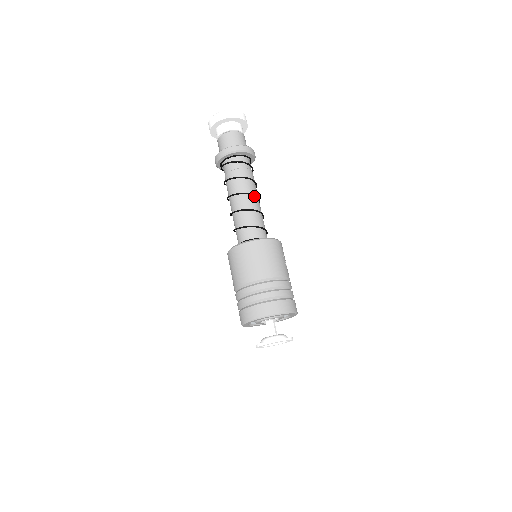
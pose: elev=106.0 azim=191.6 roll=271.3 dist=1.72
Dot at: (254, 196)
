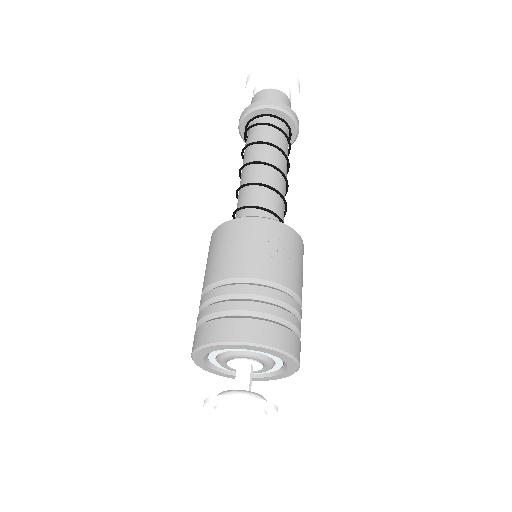
Dot at: (261, 164)
